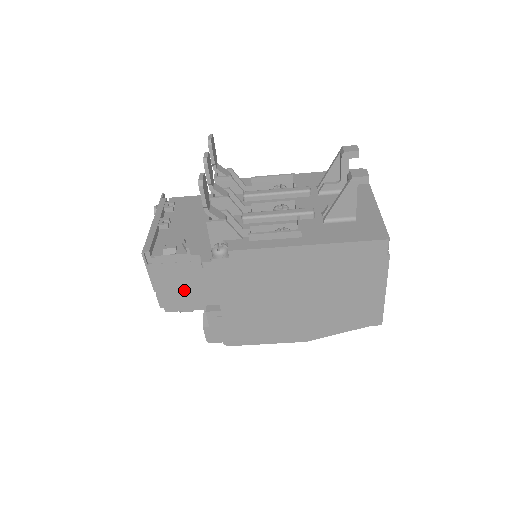
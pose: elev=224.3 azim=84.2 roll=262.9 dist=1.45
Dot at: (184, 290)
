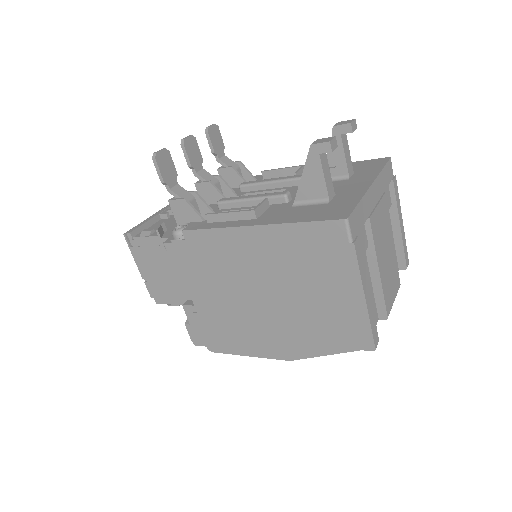
Dot at: (165, 279)
